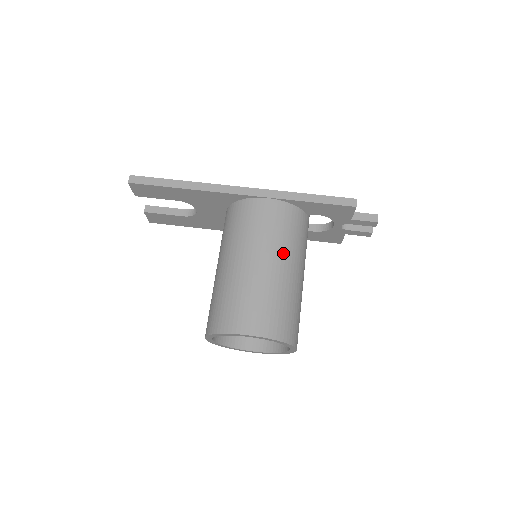
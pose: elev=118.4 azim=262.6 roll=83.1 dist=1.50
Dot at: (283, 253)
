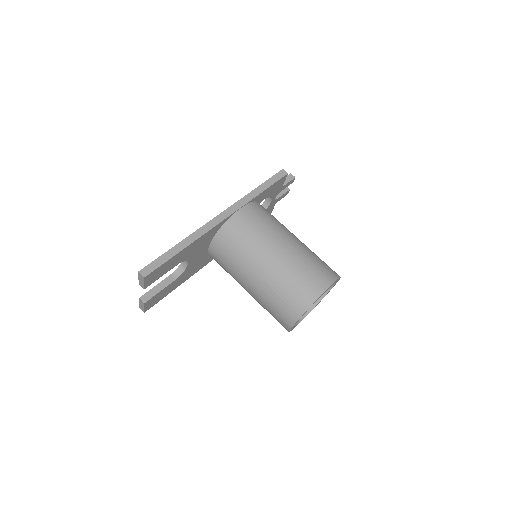
Dot at: (284, 232)
